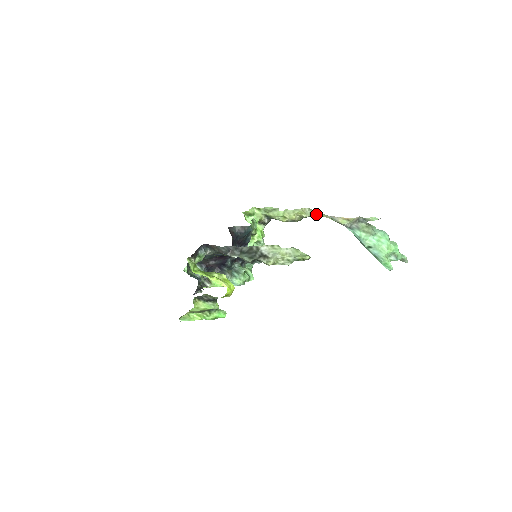
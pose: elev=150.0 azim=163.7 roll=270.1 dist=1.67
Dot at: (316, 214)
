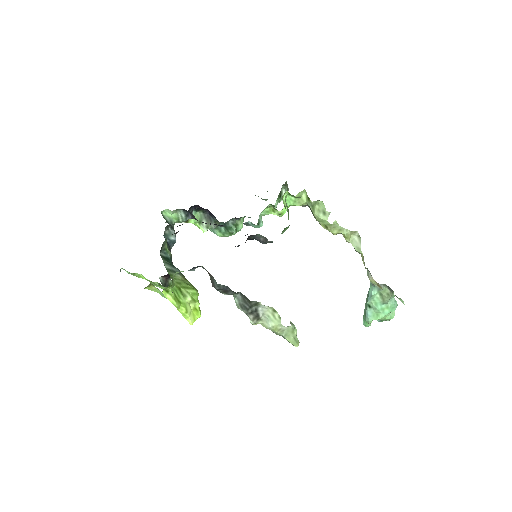
Dot at: (359, 252)
